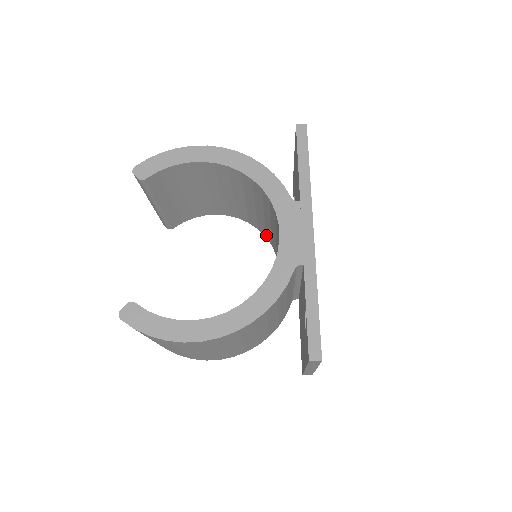
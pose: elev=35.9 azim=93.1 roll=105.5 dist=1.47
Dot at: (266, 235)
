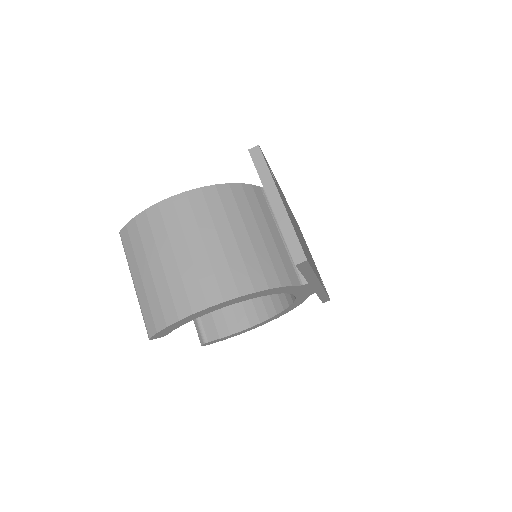
Dot at: (287, 299)
